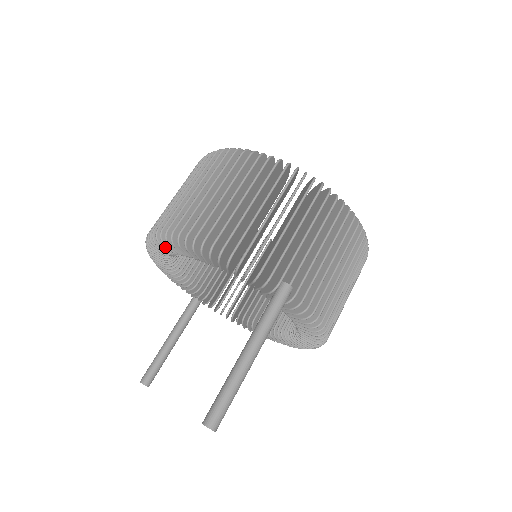
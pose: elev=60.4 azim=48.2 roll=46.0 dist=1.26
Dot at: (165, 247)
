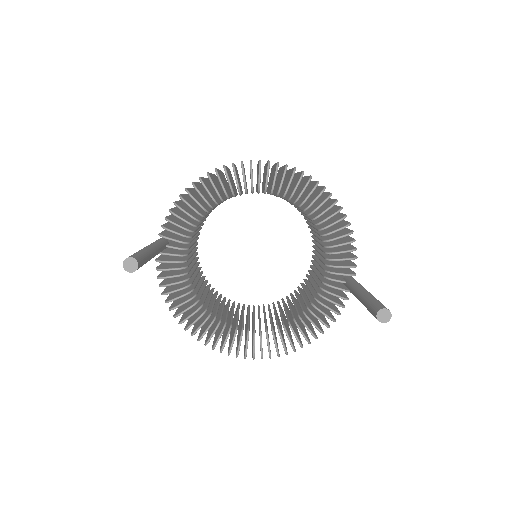
Dot at: occluded
